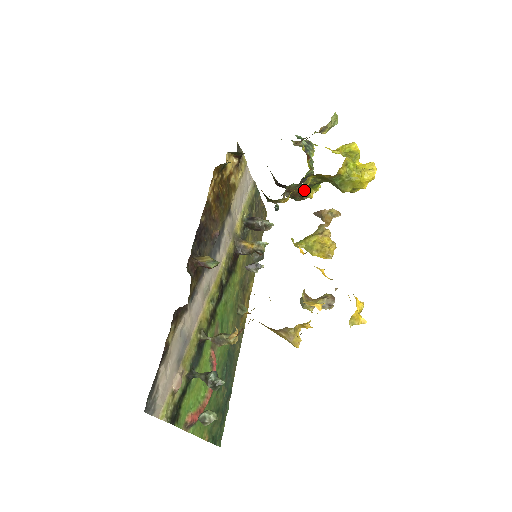
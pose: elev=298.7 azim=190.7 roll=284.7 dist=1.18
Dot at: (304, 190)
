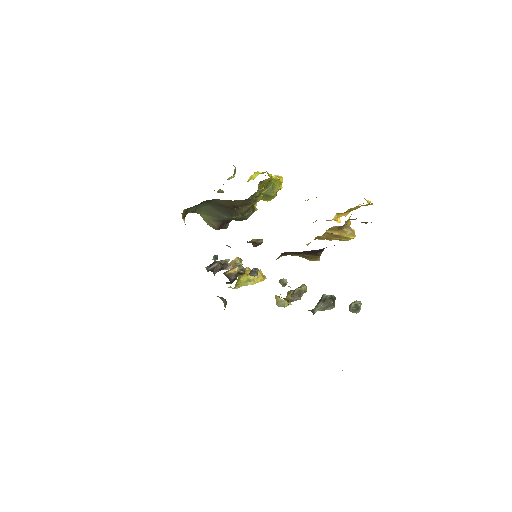
Dot at: occluded
